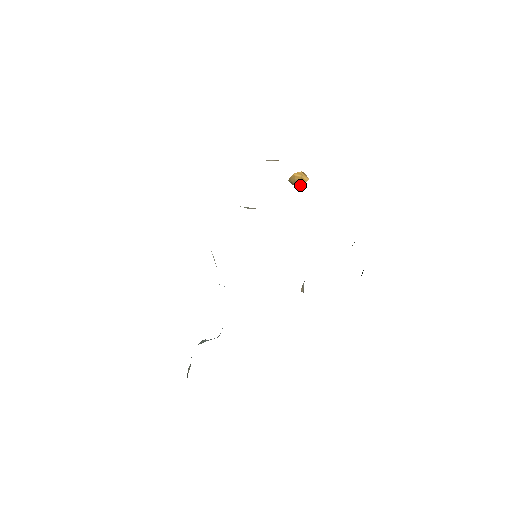
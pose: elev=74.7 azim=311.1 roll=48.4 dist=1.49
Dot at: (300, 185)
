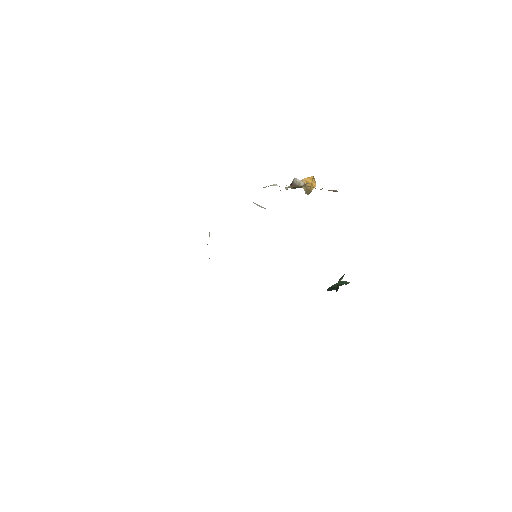
Dot at: (309, 193)
